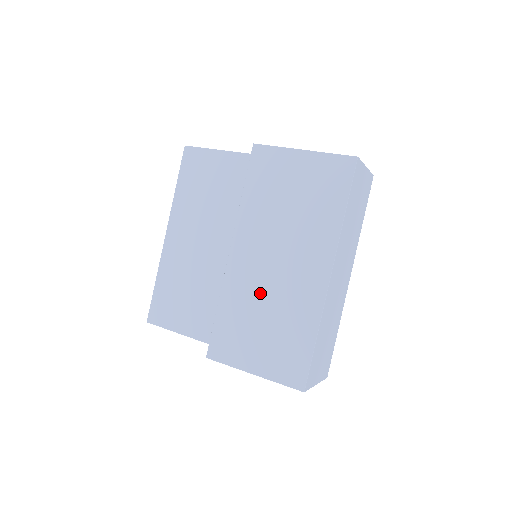
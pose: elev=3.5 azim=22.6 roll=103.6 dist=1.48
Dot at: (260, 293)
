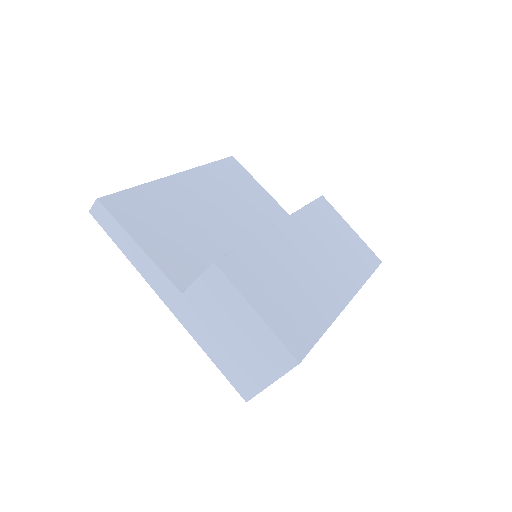
Dot at: (292, 266)
